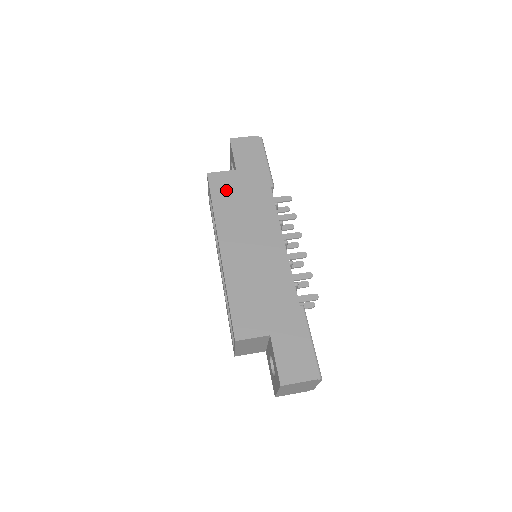
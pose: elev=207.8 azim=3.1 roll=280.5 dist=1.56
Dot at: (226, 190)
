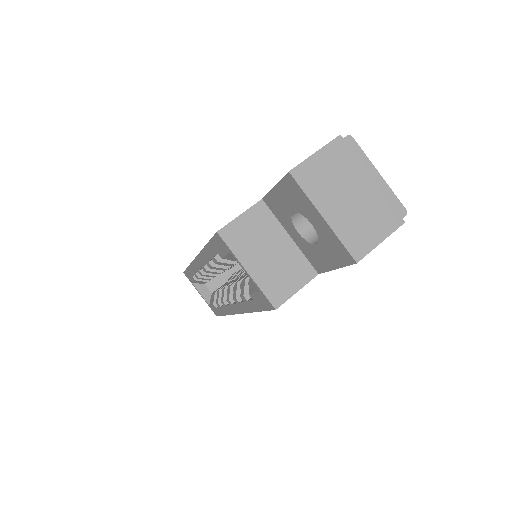
Dot at: occluded
